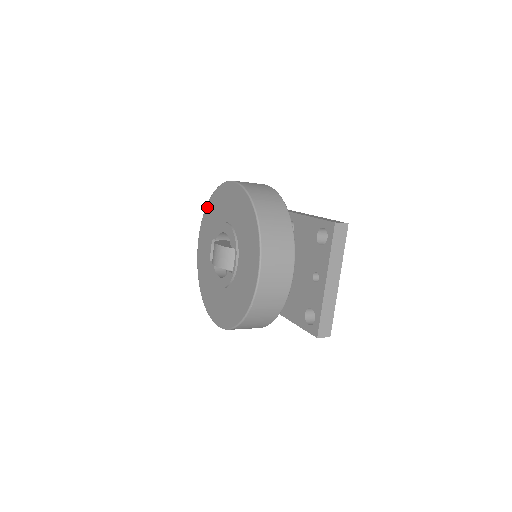
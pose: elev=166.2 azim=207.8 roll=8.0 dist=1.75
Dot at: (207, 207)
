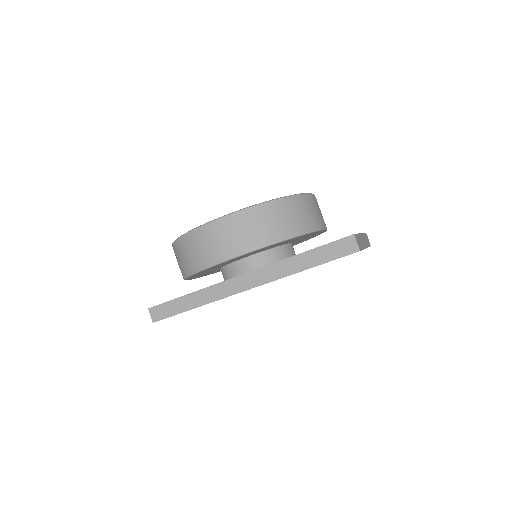
Dot at: occluded
